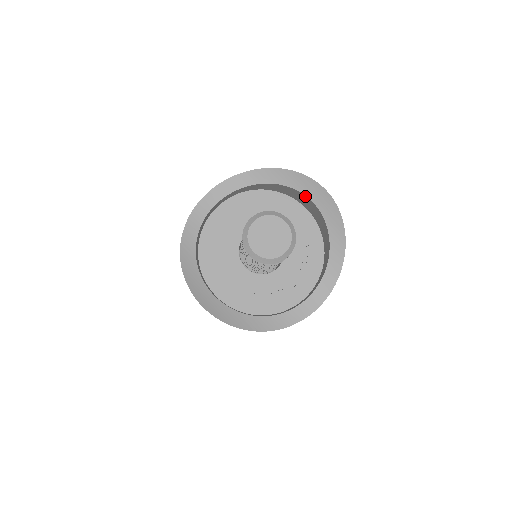
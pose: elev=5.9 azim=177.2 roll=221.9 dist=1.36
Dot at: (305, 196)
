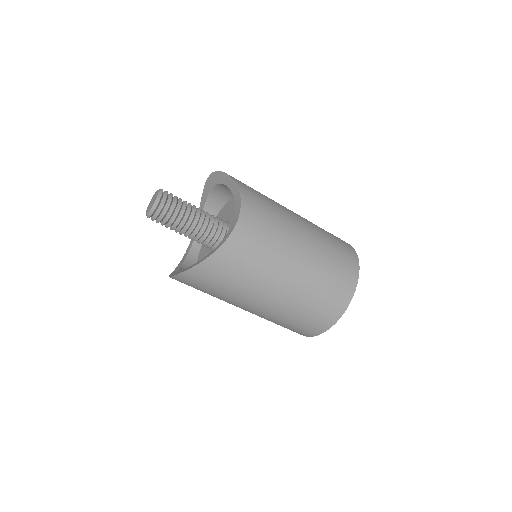
Dot at: (213, 189)
